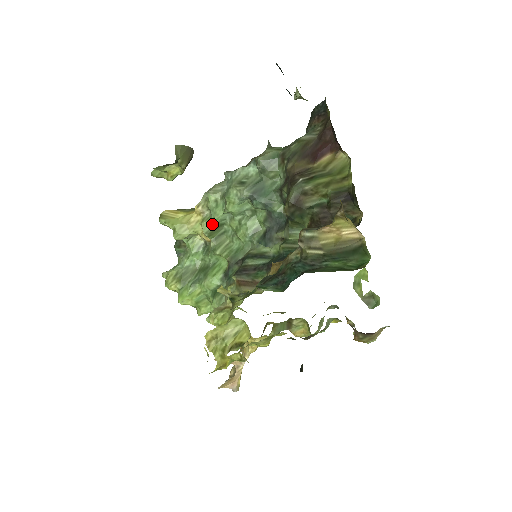
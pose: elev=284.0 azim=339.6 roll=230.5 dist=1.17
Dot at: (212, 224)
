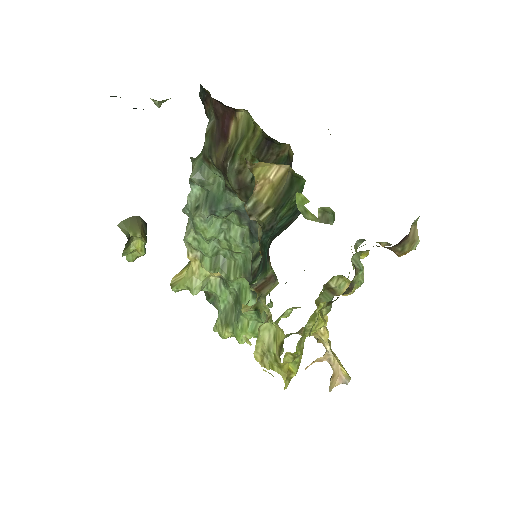
Dot at: (209, 259)
